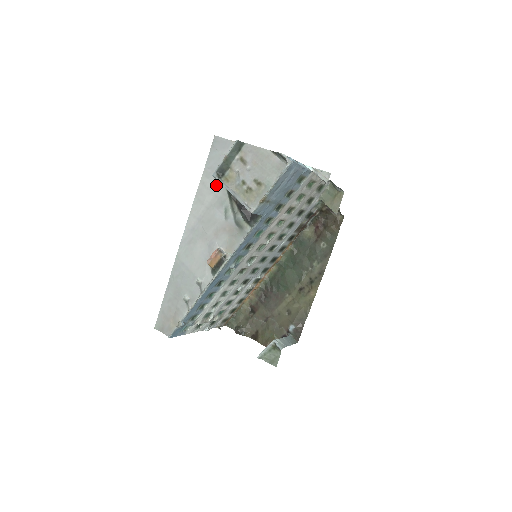
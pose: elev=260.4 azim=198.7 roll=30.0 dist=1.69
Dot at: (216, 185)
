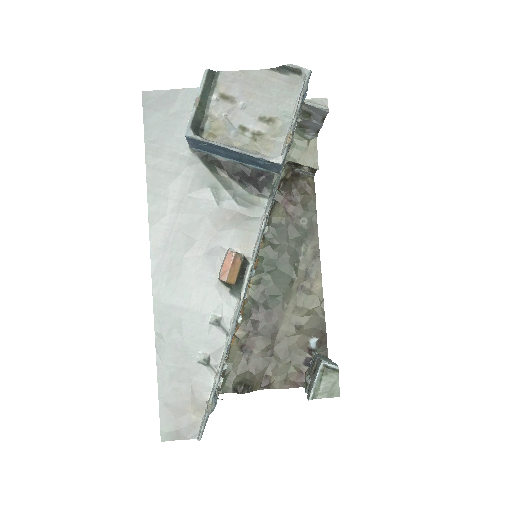
Dot at: (179, 161)
